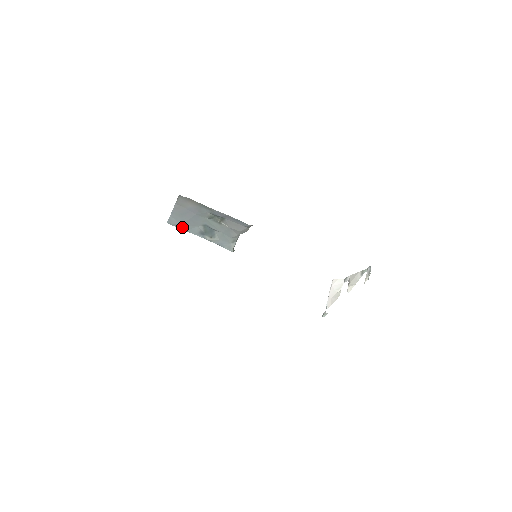
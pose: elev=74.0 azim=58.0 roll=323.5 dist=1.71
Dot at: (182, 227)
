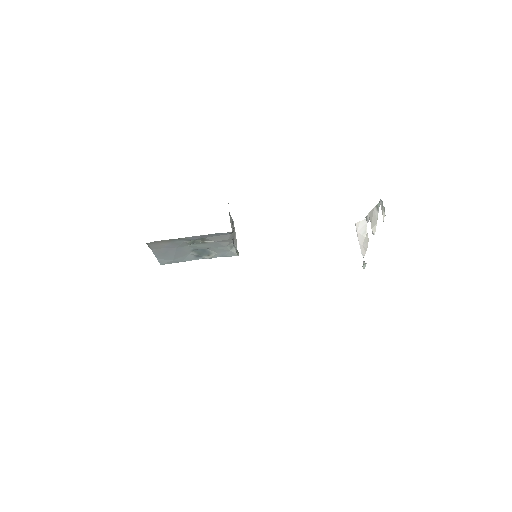
Dot at: (176, 261)
